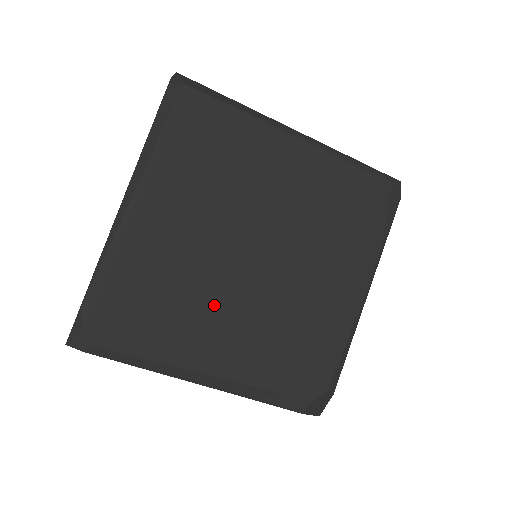
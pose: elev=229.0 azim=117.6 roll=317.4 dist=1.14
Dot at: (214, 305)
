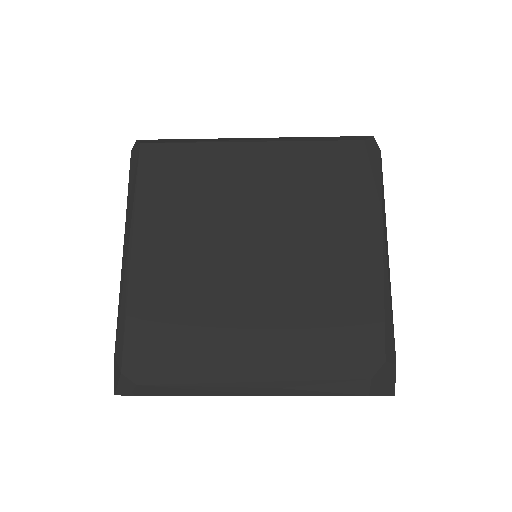
Dot at: (231, 313)
